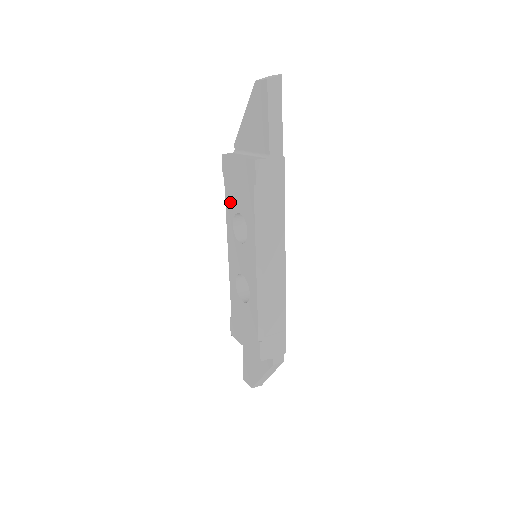
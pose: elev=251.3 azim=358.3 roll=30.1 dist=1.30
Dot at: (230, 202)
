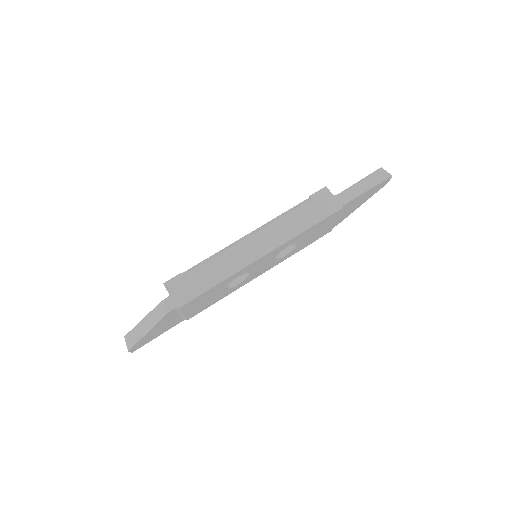
Dot at: occluded
